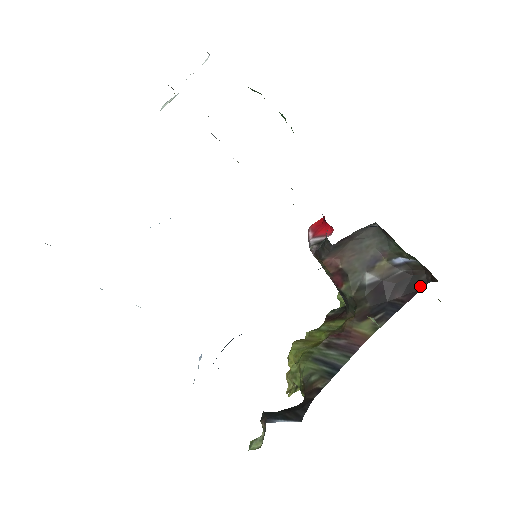
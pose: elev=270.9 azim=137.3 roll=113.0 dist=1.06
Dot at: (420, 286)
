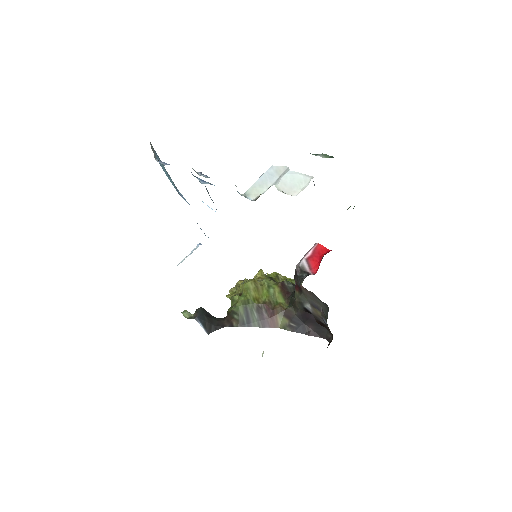
Dot at: (323, 336)
